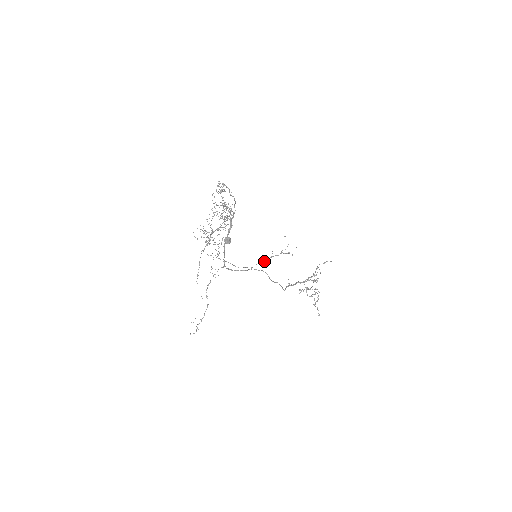
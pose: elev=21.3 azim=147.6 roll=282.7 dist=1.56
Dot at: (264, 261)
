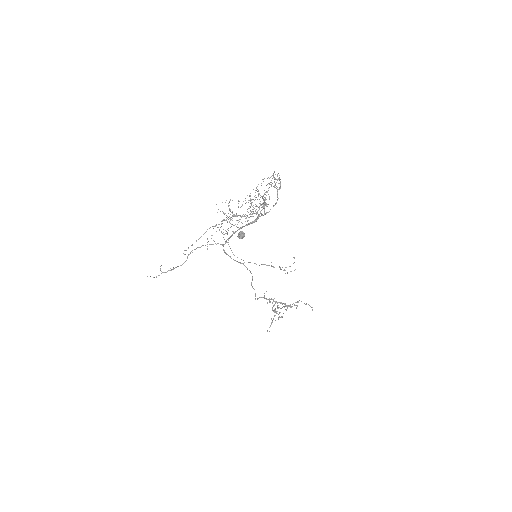
Dot at: occluded
